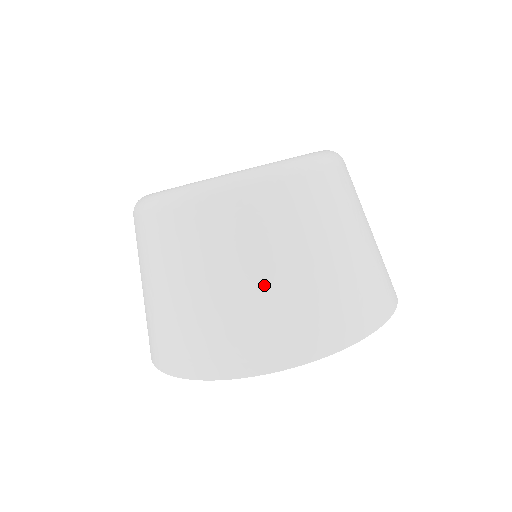
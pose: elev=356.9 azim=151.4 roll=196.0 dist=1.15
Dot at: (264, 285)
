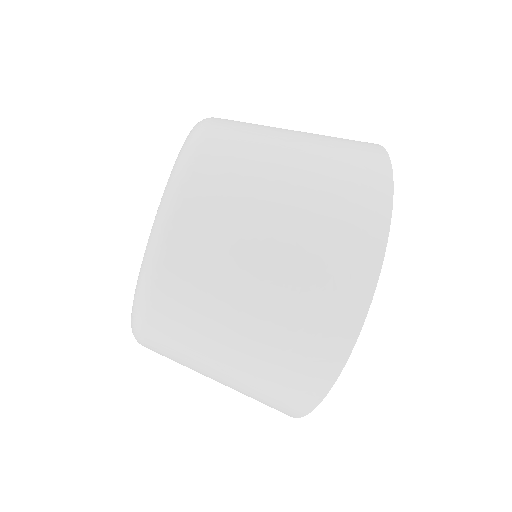
Dot at: (226, 382)
